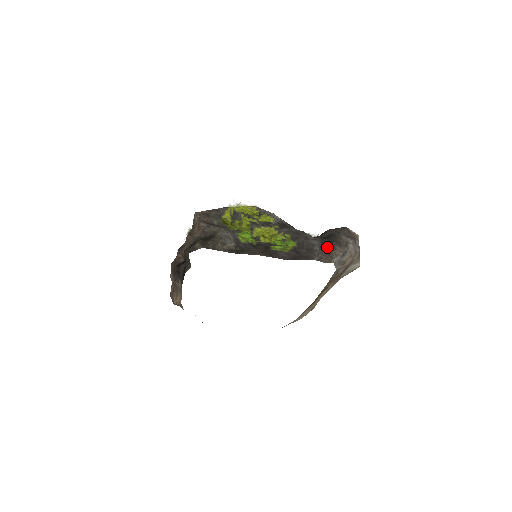
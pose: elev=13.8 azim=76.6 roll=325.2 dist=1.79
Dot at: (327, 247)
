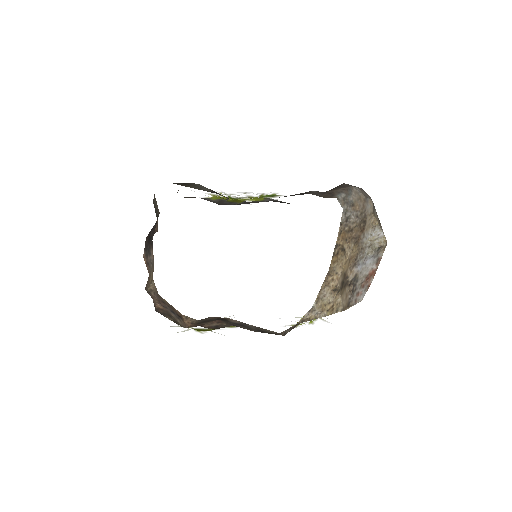
Dot at: occluded
